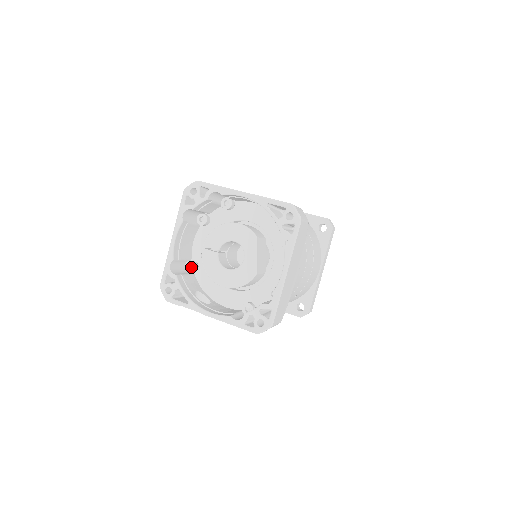
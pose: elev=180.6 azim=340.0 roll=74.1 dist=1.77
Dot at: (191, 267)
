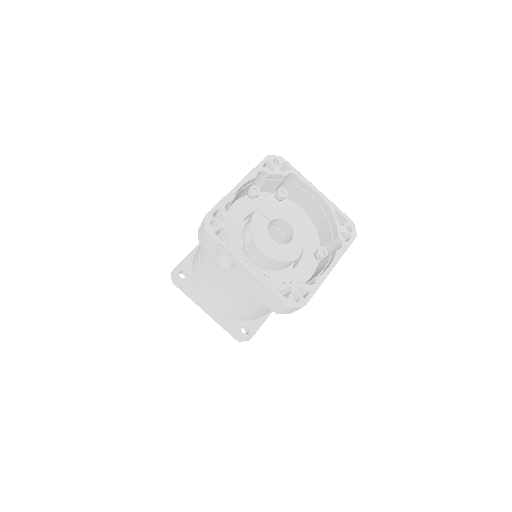
Dot at: occluded
